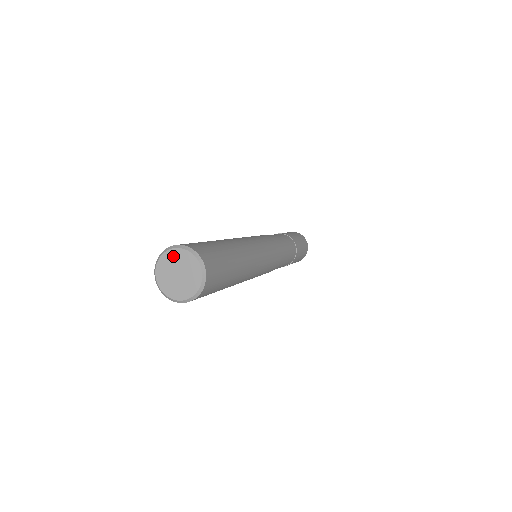
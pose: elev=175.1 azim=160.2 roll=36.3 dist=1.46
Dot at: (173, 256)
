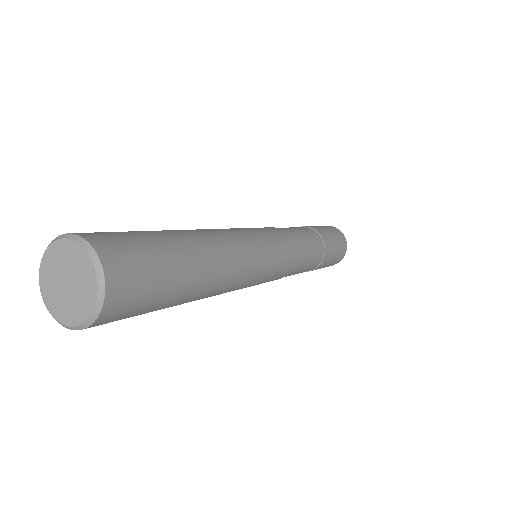
Dot at: (68, 251)
